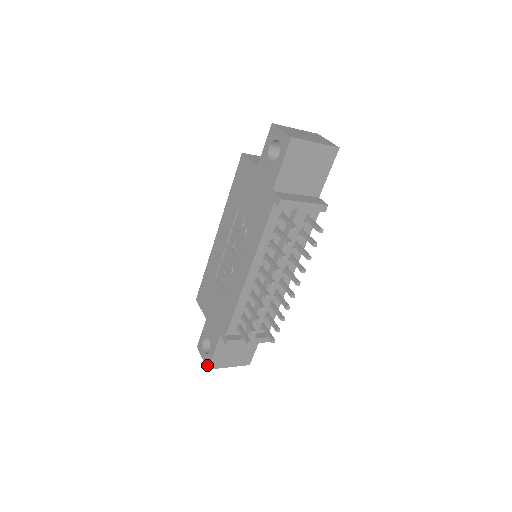
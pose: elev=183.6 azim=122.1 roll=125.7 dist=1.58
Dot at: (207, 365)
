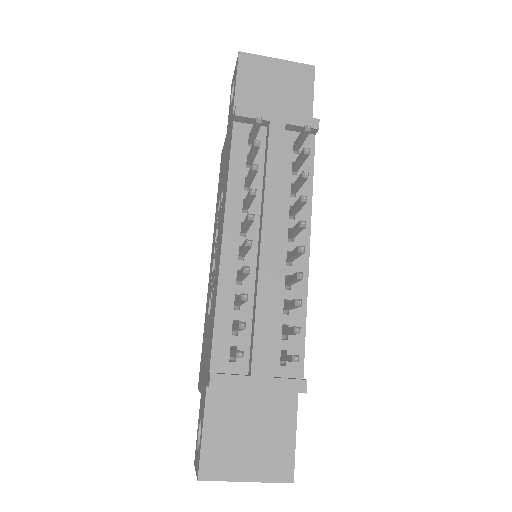
Dot at: (197, 472)
